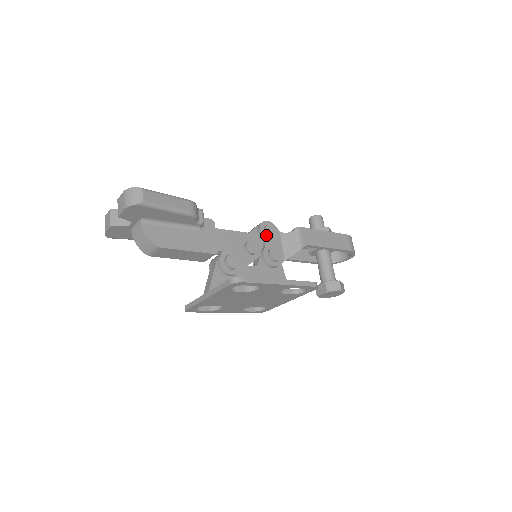
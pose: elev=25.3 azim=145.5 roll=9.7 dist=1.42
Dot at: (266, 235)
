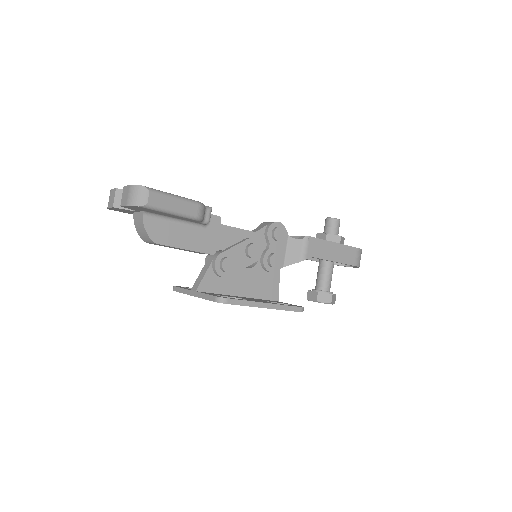
Dot at: (272, 238)
